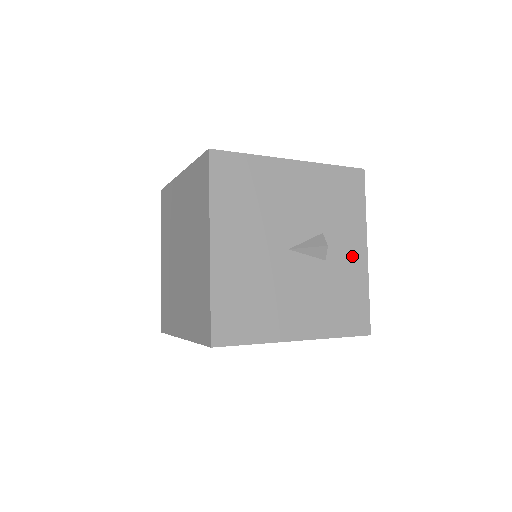
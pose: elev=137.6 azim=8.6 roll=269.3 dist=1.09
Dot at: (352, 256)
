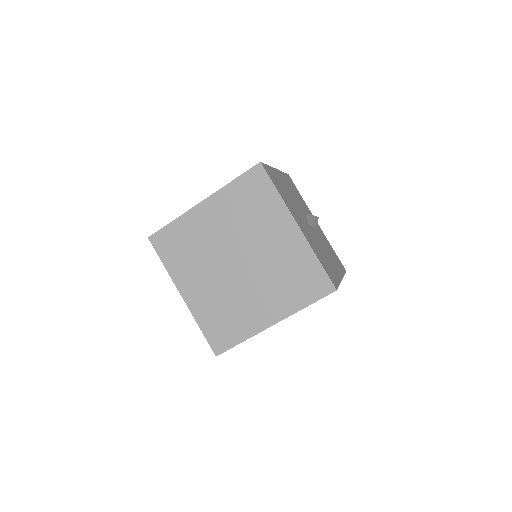
Dot at: (317, 226)
